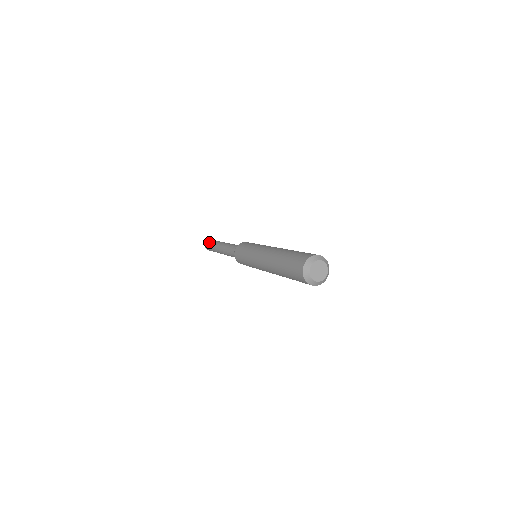
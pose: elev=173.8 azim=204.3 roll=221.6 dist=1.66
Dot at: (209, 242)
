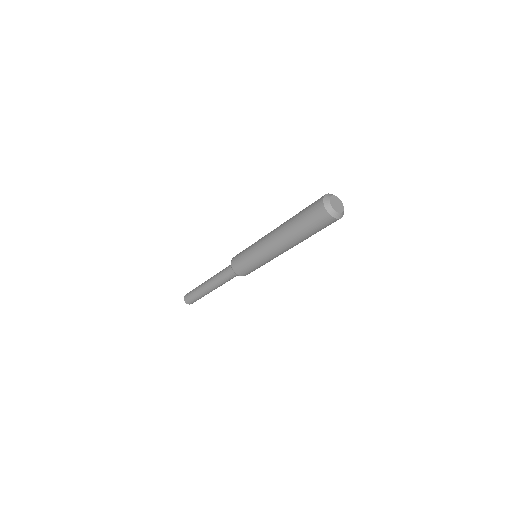
Dot at: occluded
